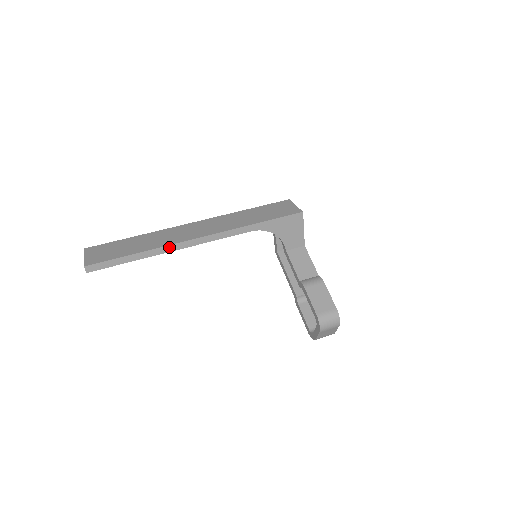
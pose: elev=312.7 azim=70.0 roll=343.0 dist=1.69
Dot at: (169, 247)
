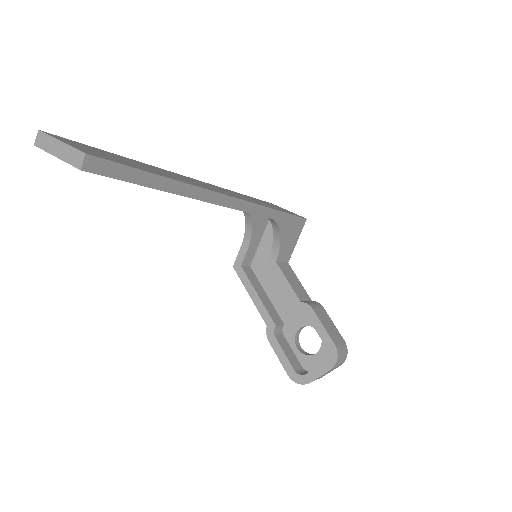
Dot at: (202, 191)
